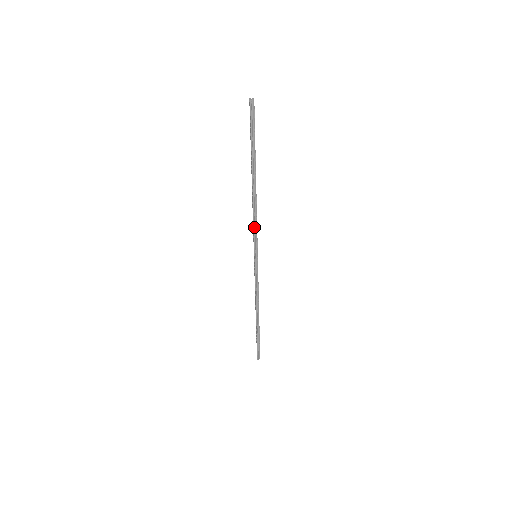
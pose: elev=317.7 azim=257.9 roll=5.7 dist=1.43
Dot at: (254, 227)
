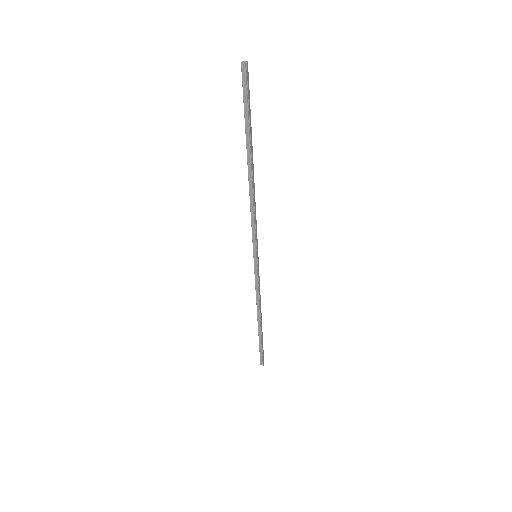
Dot at: (252, 223)
